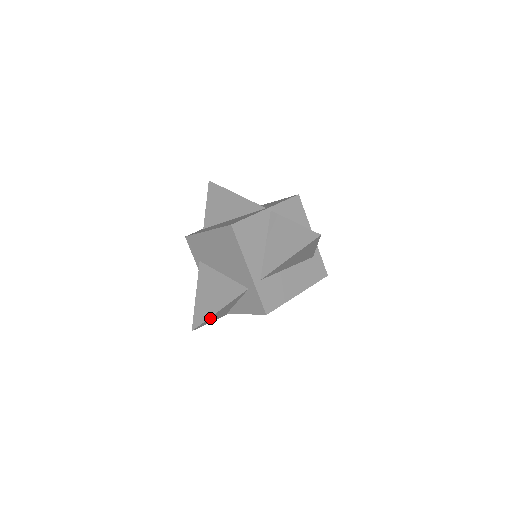
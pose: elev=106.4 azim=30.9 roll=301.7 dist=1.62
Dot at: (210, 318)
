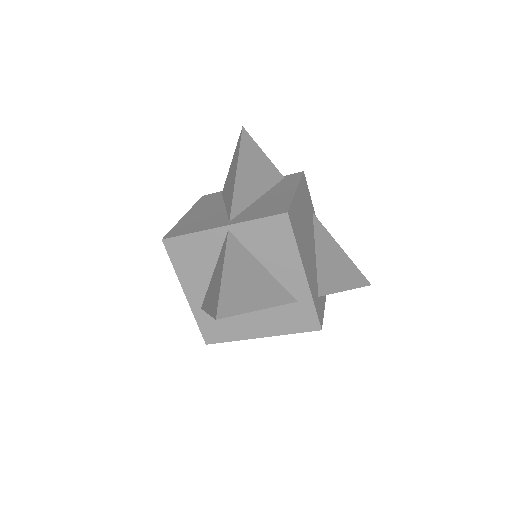
Dot at: occluded
